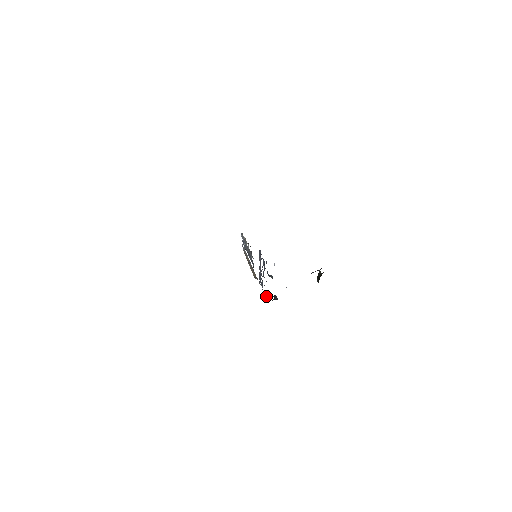
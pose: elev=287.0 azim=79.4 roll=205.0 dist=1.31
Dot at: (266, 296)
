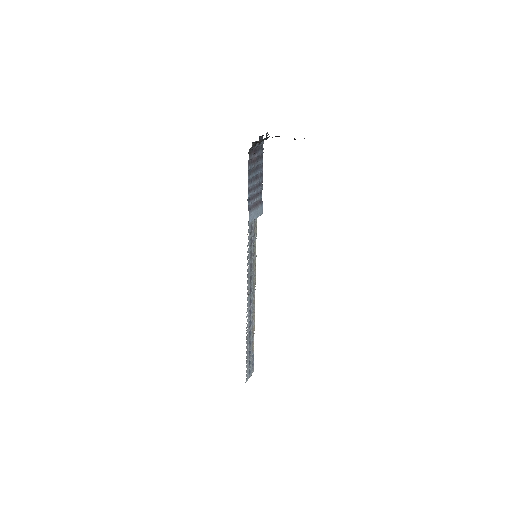
Dot at: (249, 158)
